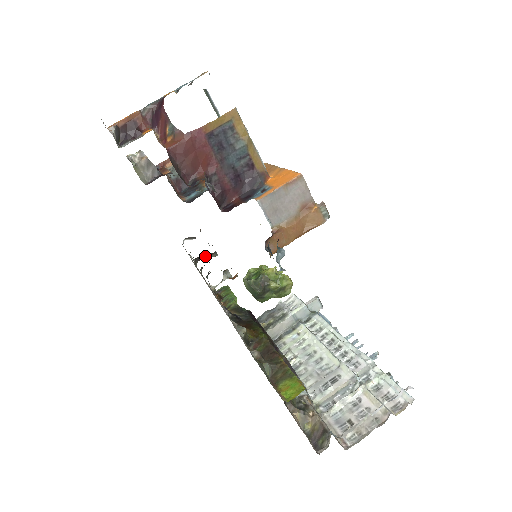
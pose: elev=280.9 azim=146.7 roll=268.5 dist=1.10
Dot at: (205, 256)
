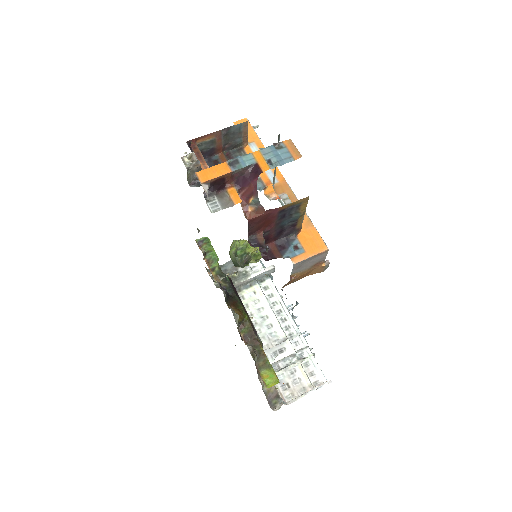
Dot at: occluded
